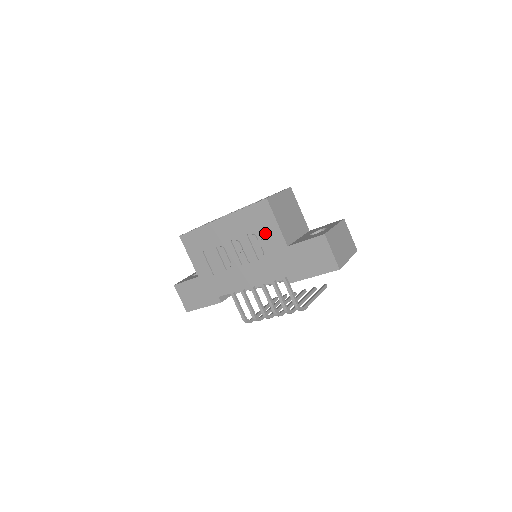
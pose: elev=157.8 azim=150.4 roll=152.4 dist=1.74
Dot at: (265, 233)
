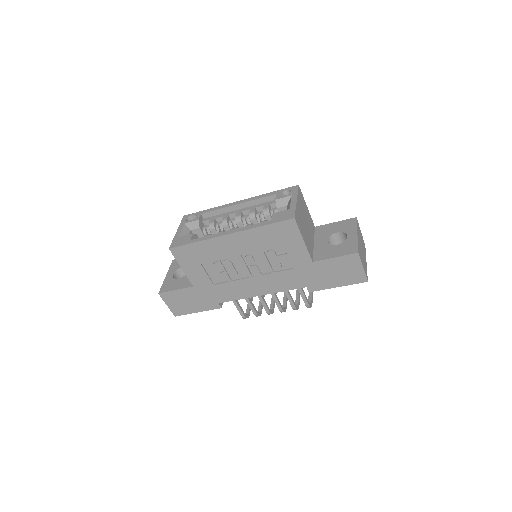
Dot at: (287, 250)
